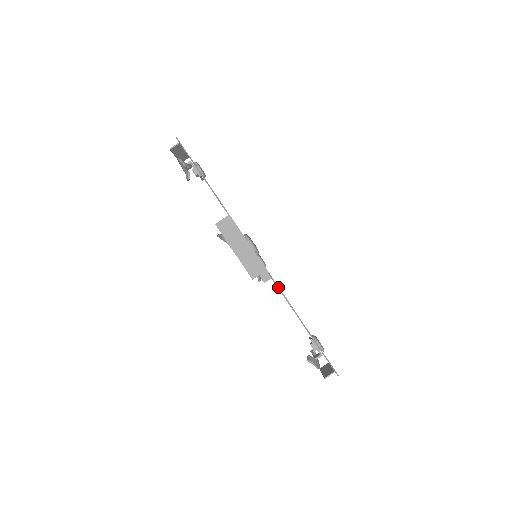
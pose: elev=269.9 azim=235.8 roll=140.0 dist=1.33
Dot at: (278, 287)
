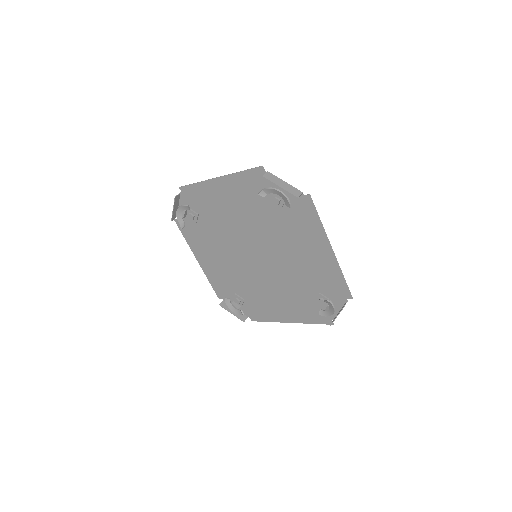
Dot at: occluded
